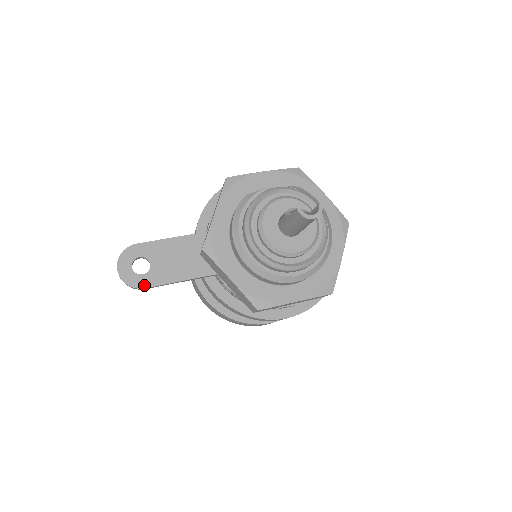
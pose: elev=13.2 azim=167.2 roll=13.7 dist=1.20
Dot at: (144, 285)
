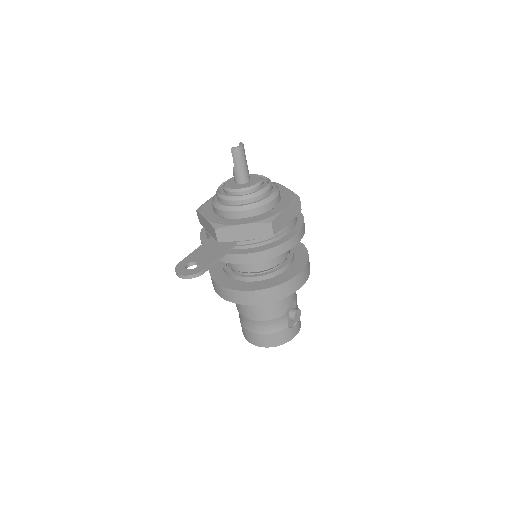
Dot at: (202, 269)
